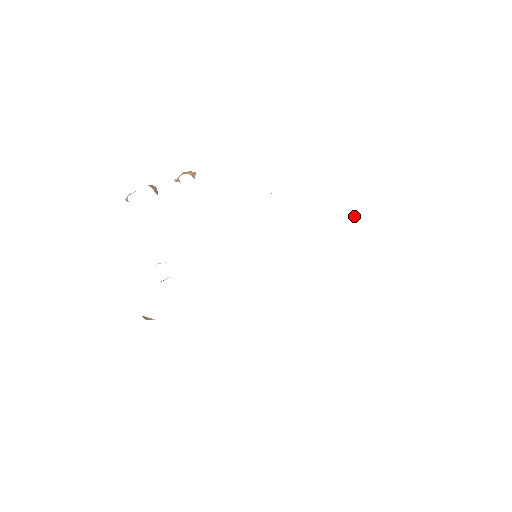
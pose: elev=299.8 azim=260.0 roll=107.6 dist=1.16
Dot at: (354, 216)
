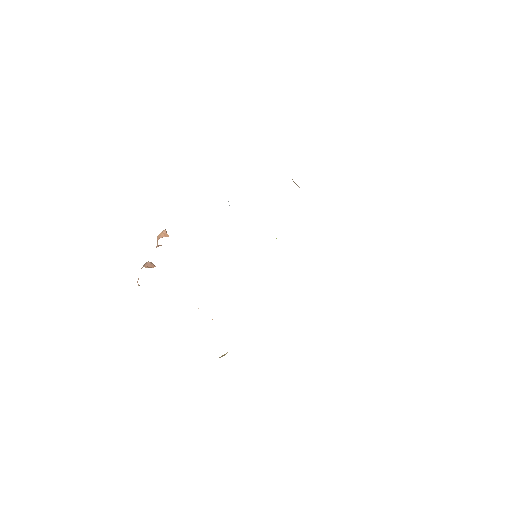
Dot at: occluded
